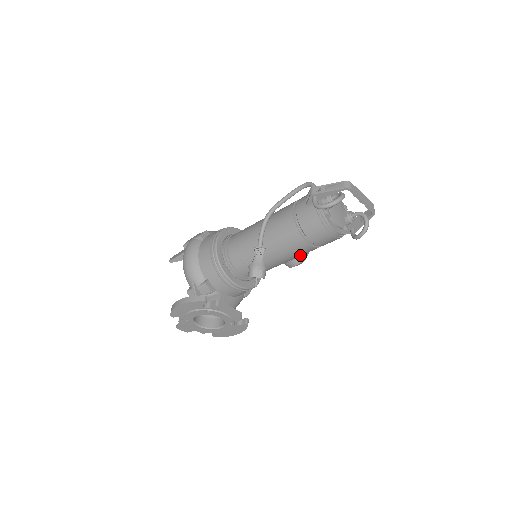
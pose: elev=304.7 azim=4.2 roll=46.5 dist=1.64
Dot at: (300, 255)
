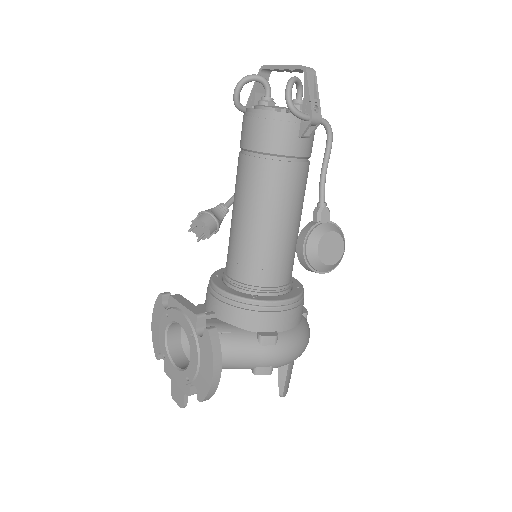
Dot at: (260, 192)
